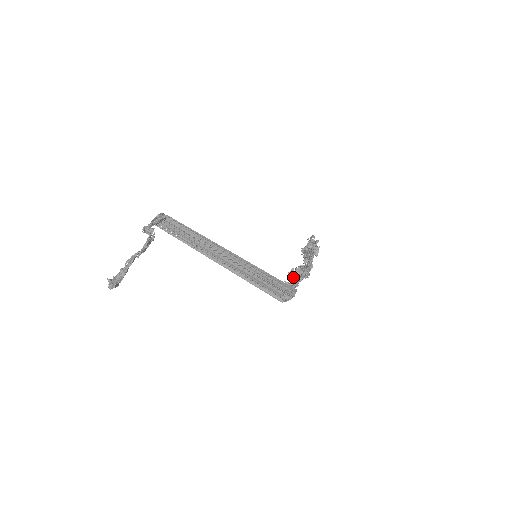
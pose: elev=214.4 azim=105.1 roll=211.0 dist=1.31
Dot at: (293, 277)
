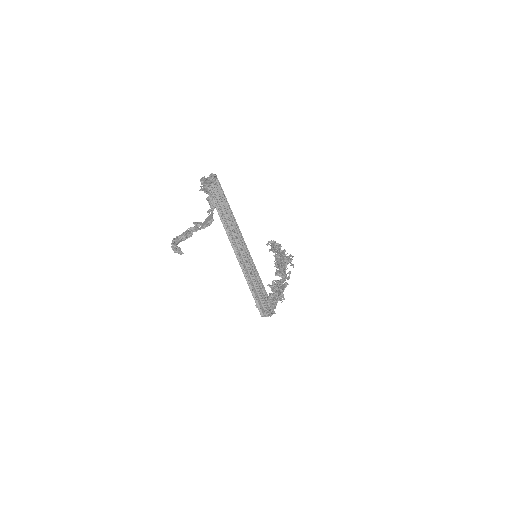
Dot at: (272, 293)
